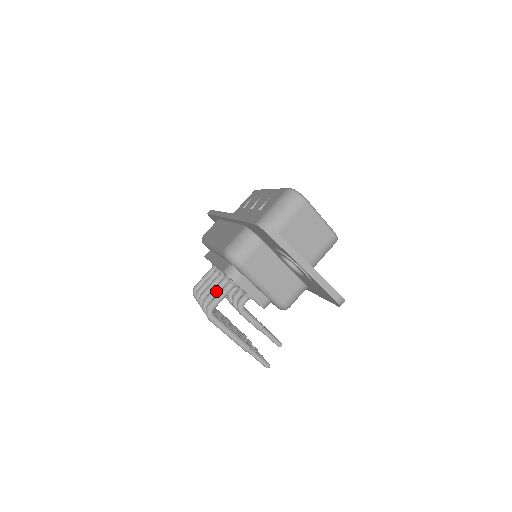
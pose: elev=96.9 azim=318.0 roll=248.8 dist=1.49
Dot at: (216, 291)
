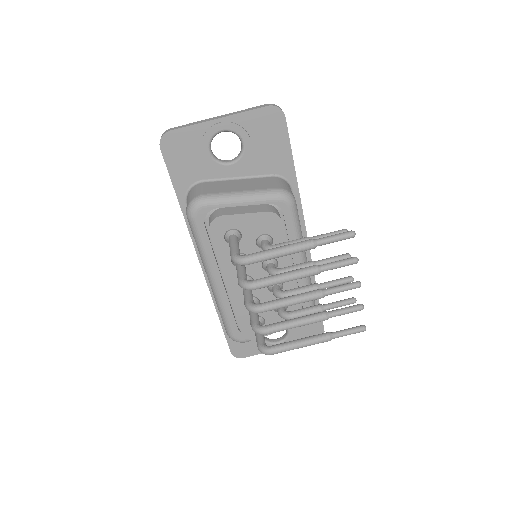
Dot at: (239, 269)
